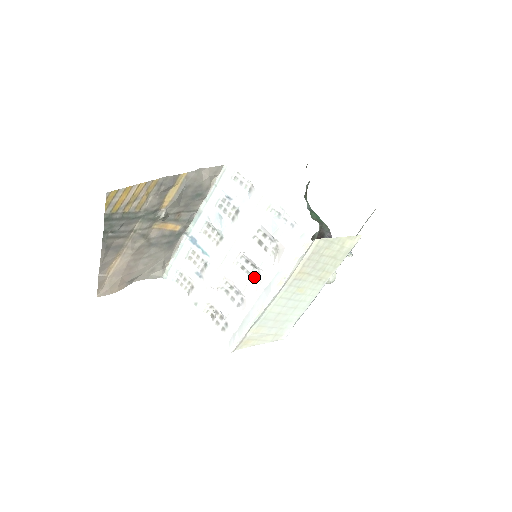
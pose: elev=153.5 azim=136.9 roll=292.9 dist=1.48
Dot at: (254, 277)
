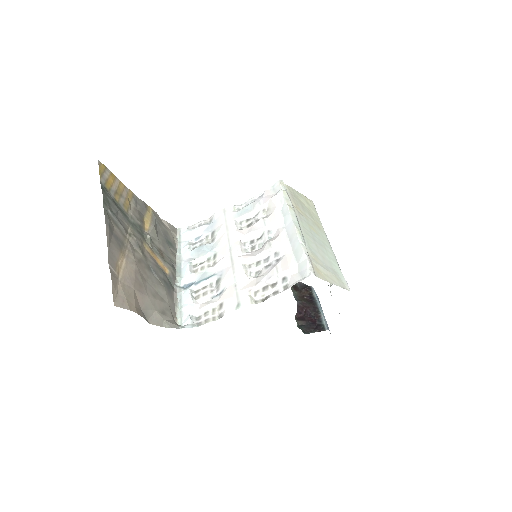
Dot at: (268, 238)
